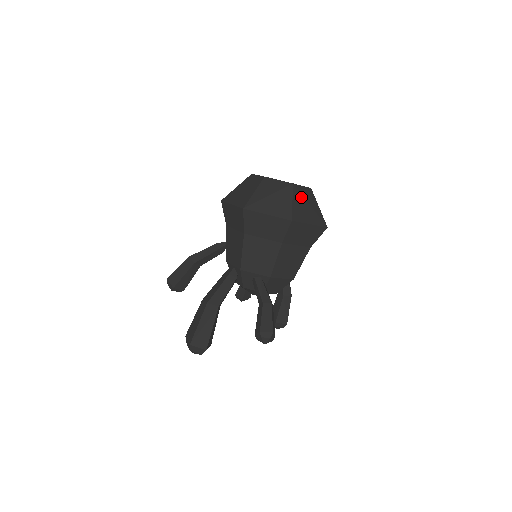
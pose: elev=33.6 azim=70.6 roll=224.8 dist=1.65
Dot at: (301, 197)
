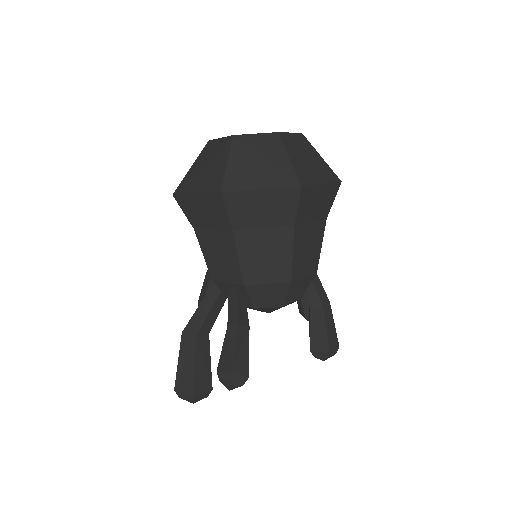
Dot at: (247, 151)
